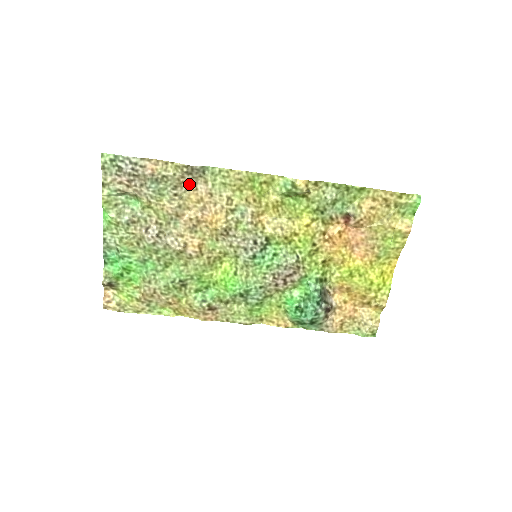
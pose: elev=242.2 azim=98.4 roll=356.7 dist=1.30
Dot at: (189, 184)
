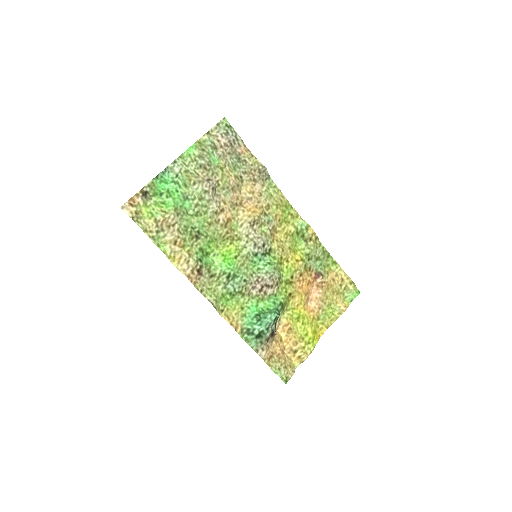
Dot at: (253, 178)
